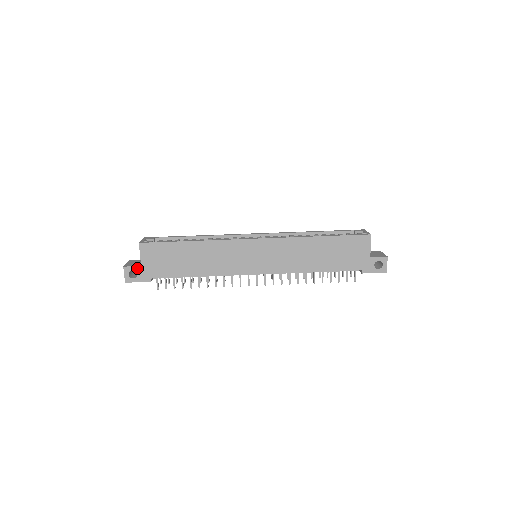
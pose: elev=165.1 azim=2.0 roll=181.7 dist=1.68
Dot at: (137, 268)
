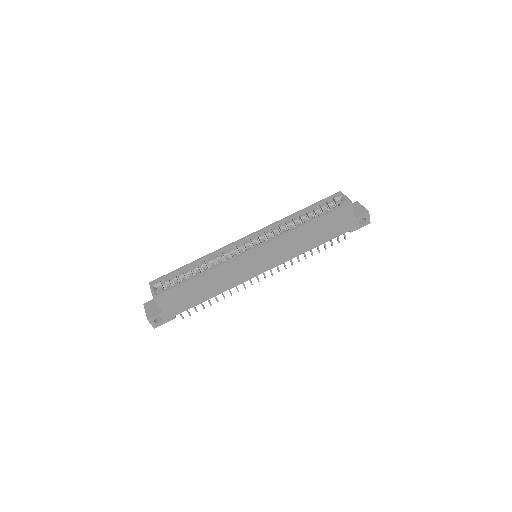
Dot at: (160, 315)
